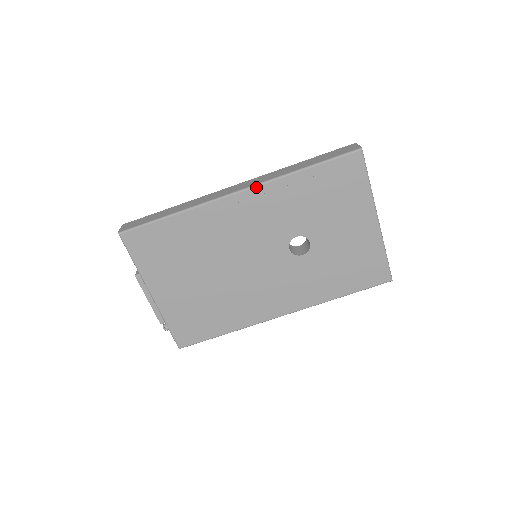
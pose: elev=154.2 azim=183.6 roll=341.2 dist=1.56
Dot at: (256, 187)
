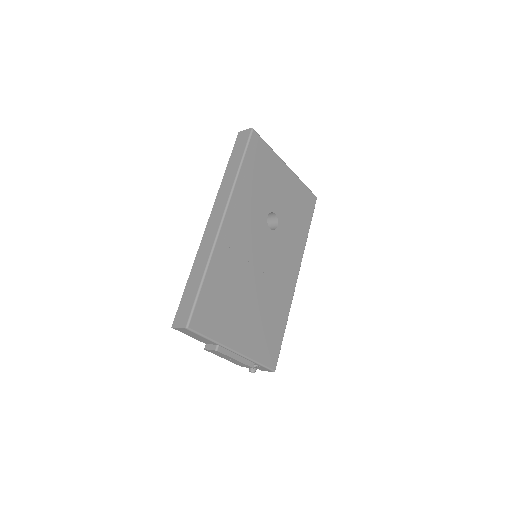
Dot at: (229, 204)
